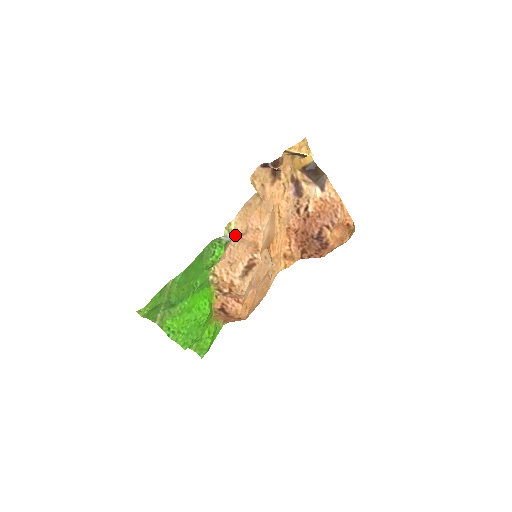
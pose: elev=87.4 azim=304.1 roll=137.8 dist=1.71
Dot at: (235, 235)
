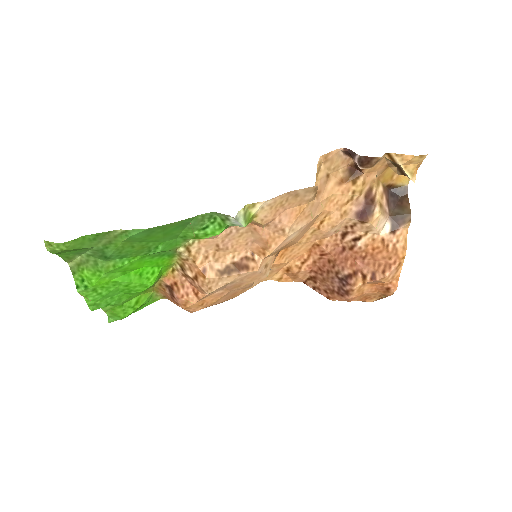
Dot at: occluded
